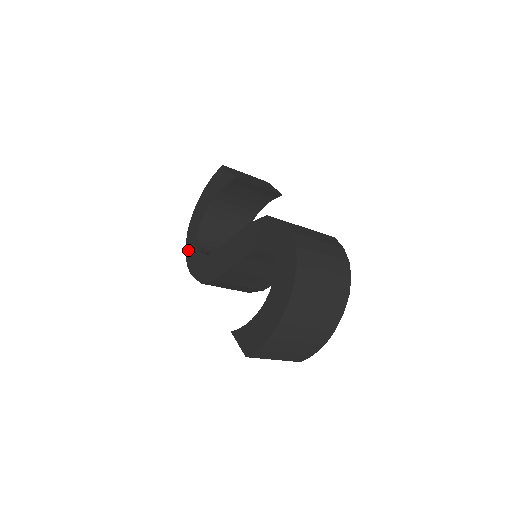
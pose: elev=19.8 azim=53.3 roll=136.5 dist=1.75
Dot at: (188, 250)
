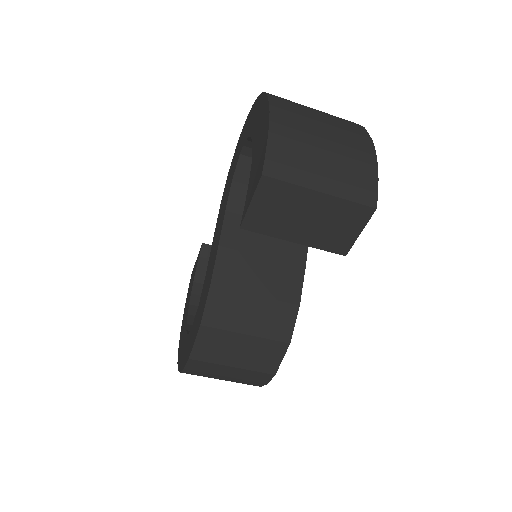
Dot at: (181, 362)
